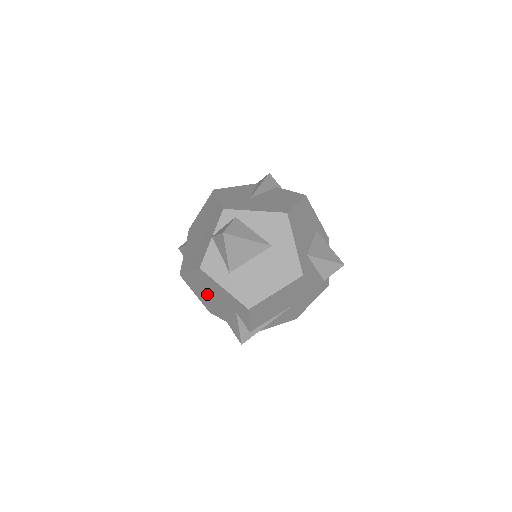
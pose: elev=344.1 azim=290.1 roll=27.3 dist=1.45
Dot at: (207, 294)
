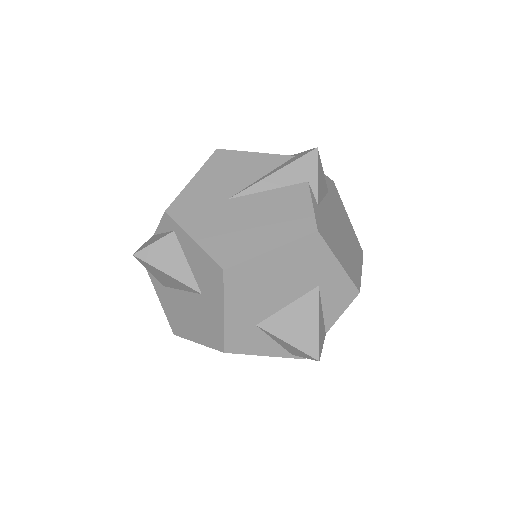
Dot at: occluded
